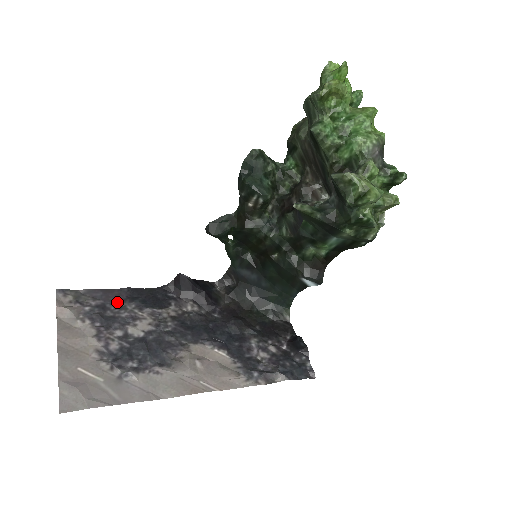
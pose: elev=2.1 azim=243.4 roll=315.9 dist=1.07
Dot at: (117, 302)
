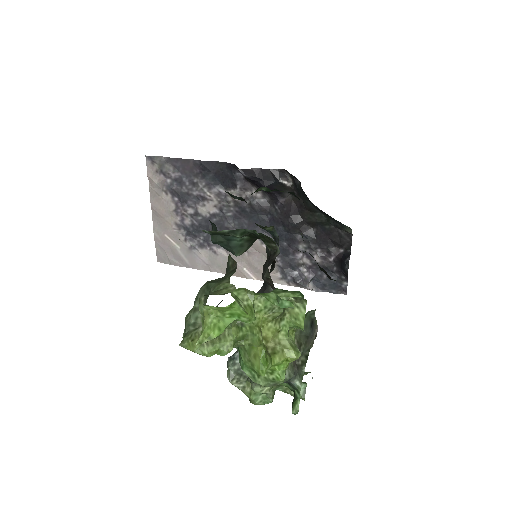
Dot at: (191, 176)
